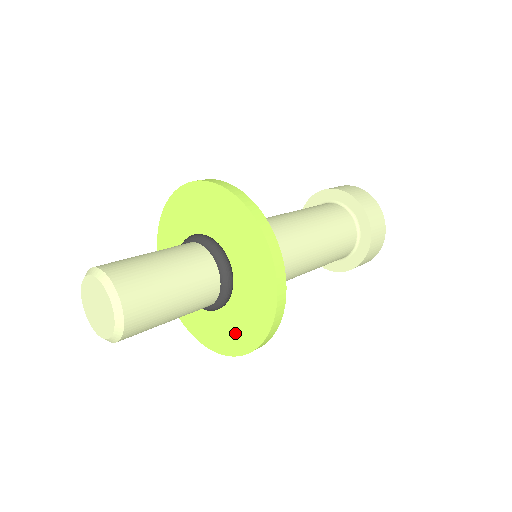
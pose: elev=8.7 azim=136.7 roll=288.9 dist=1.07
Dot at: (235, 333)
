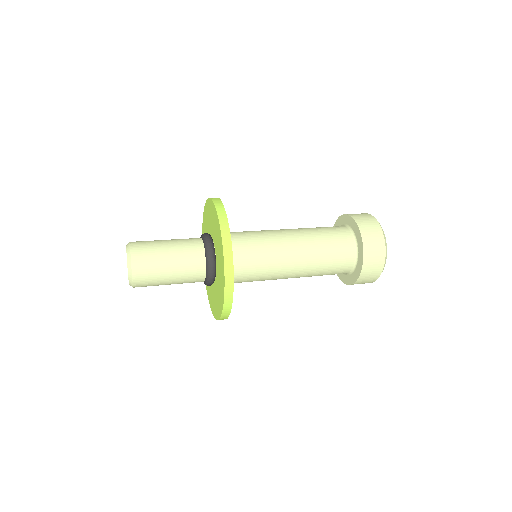
Dot at: (215, 304)
